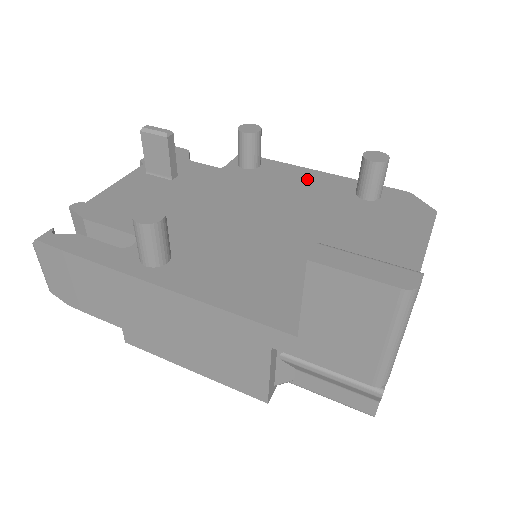
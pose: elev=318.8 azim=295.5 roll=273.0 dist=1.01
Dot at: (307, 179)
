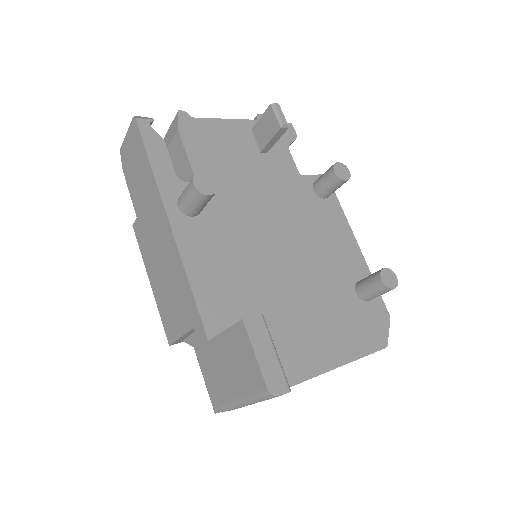
Dot at: (342, 240)
